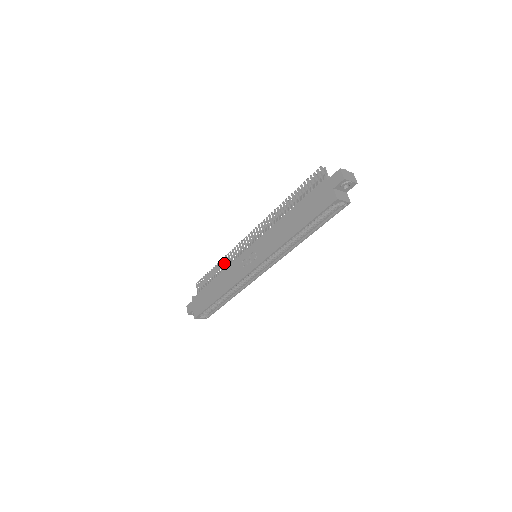
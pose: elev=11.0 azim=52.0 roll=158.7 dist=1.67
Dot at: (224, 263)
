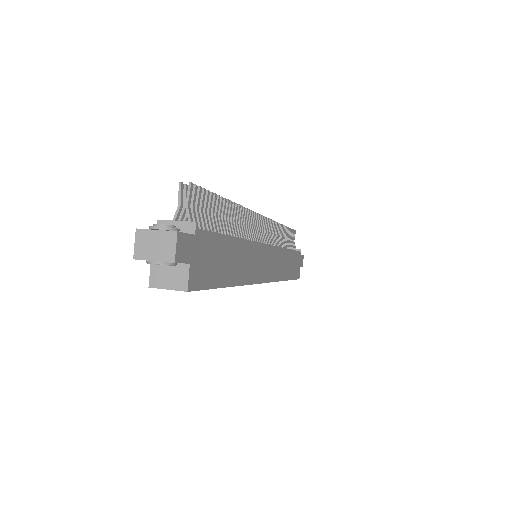
Dot at: occluded
